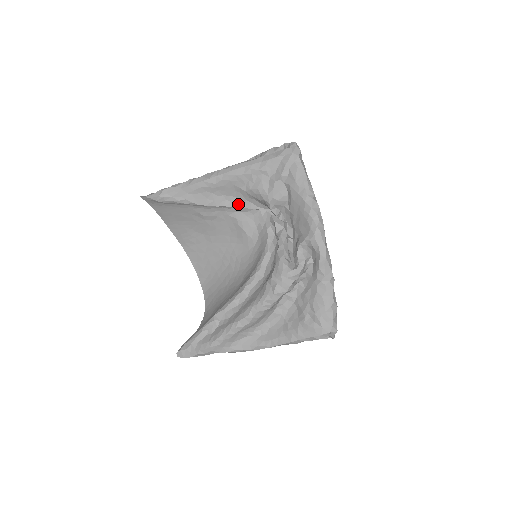
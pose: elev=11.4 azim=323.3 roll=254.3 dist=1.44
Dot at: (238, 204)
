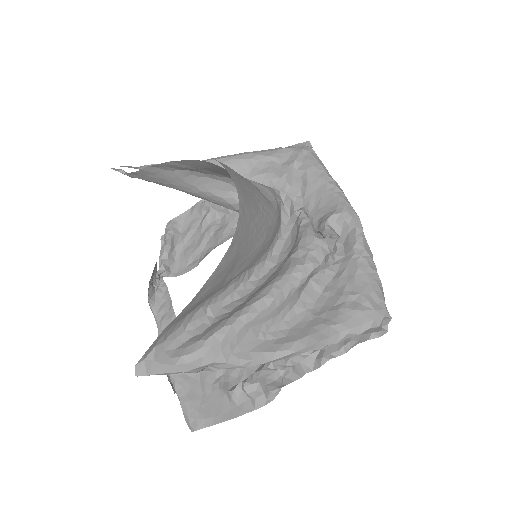
Dot at: occluded
